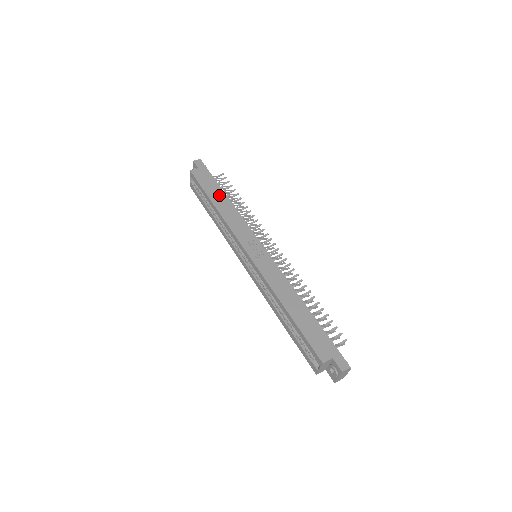
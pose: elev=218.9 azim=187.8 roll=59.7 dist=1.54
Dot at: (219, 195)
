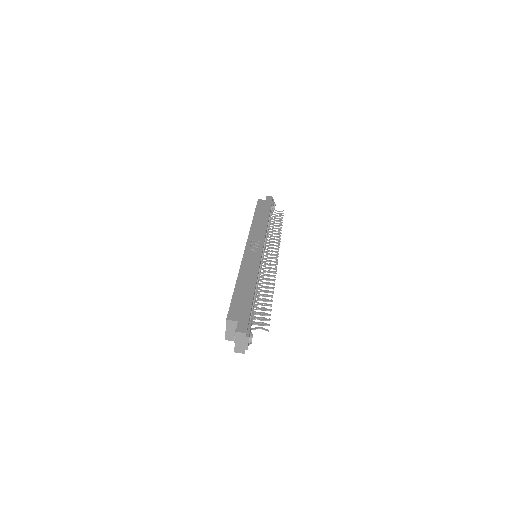
Dot at: (263, 215)
